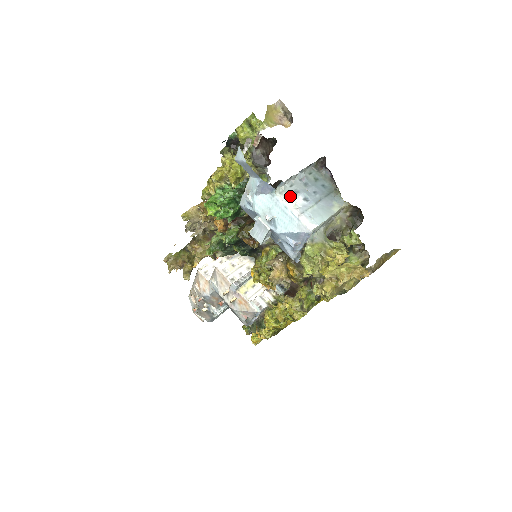
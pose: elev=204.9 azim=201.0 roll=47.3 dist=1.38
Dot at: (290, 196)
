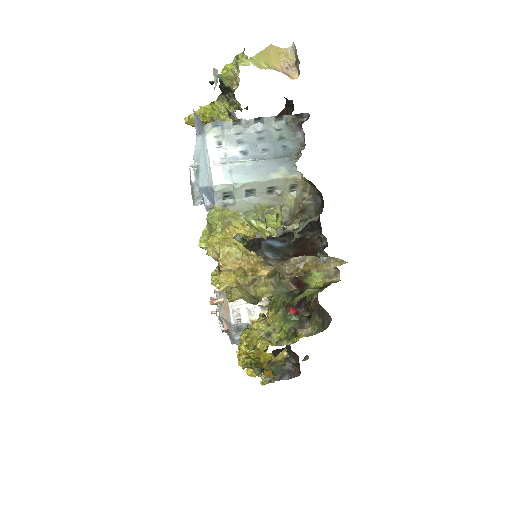
Dot at: (225, 143)
